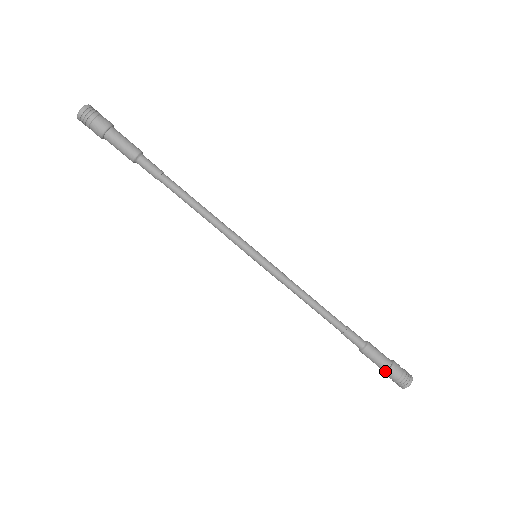
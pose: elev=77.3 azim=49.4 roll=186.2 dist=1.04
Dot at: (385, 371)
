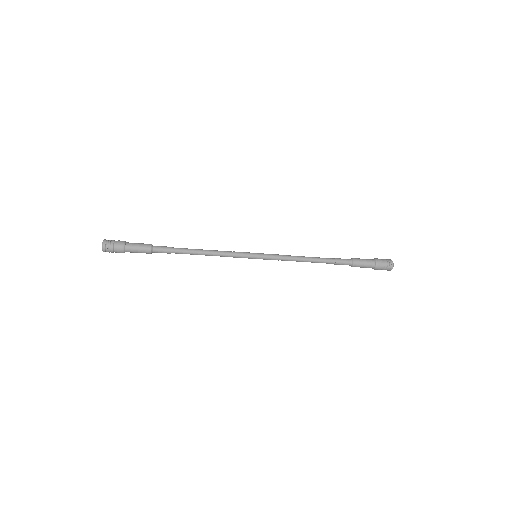
Dot at: occluded
